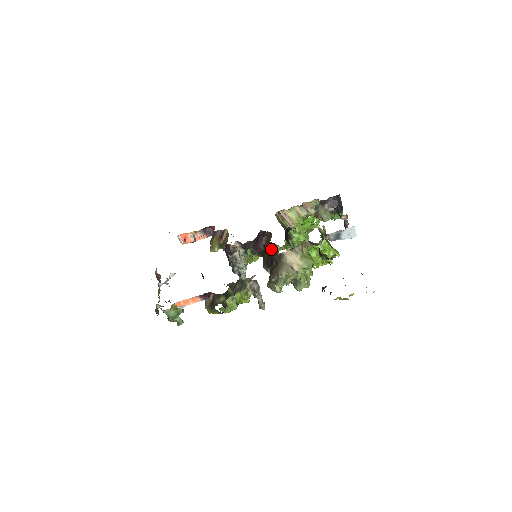
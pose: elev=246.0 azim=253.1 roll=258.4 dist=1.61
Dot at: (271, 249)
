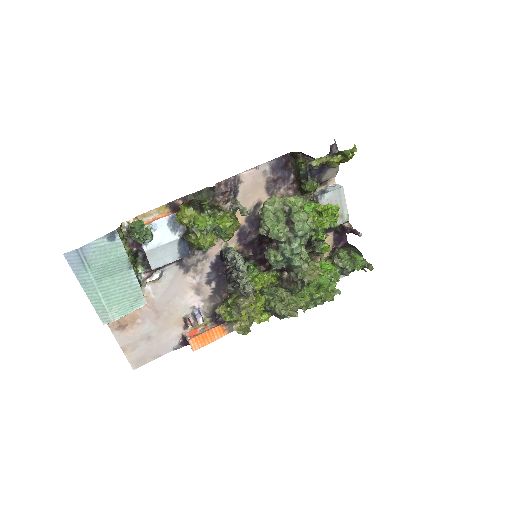
Dot at: occluded
